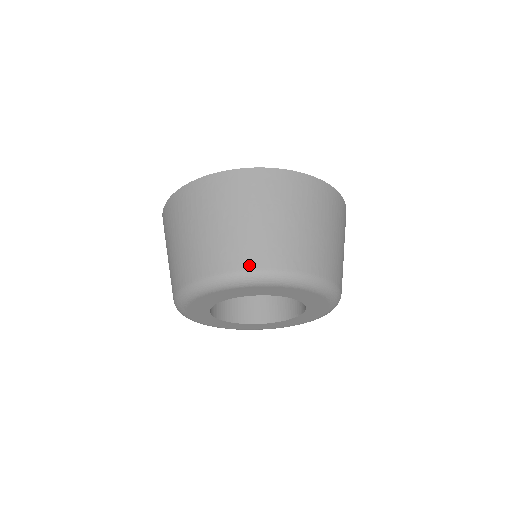
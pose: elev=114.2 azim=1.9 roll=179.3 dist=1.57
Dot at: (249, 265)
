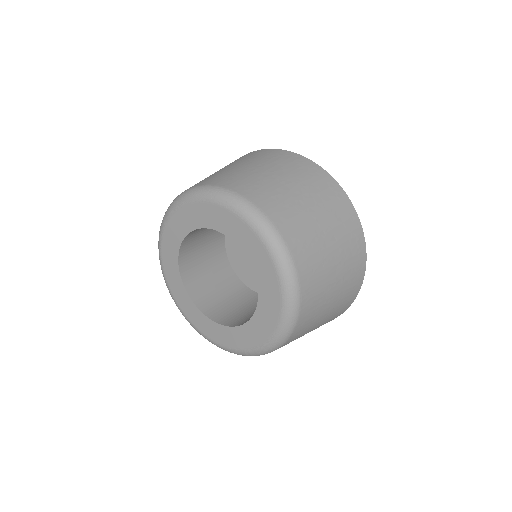
Dot at: (242, 191)
